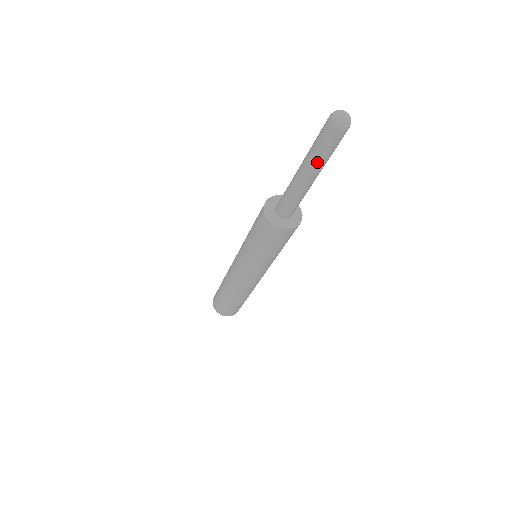
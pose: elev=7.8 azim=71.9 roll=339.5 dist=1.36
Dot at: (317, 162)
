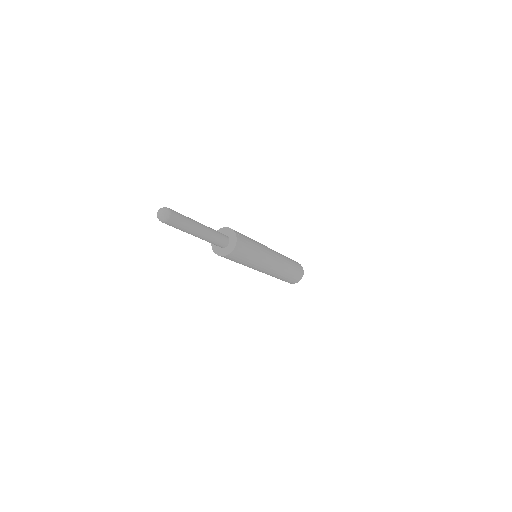
Dot at: (181, 230)
